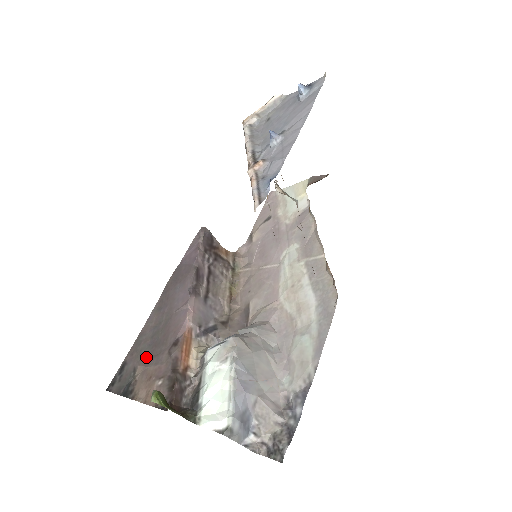
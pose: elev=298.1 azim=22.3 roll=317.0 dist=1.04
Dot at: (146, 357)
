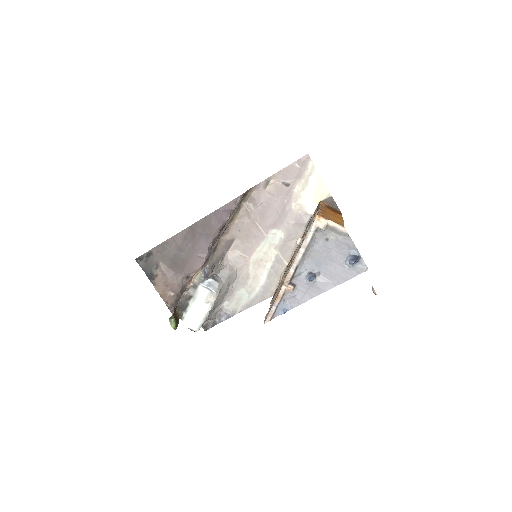
Dot at: (167, 266)
